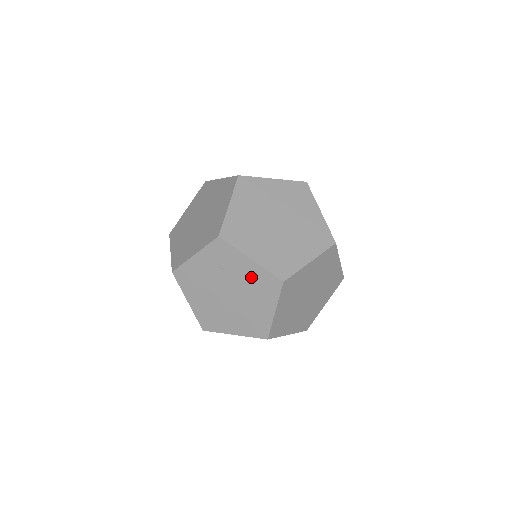
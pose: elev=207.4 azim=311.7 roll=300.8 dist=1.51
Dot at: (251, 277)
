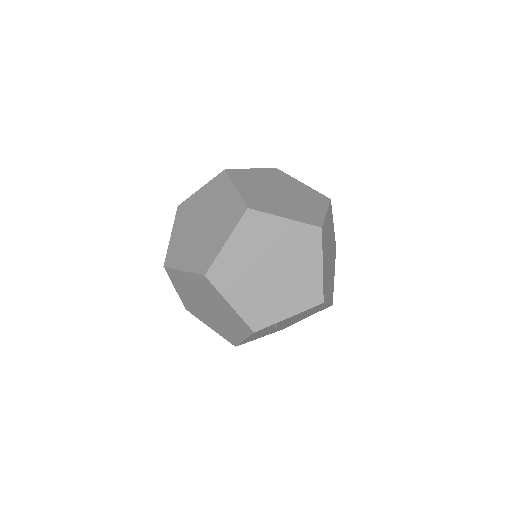
Dot at: (197, 285)
